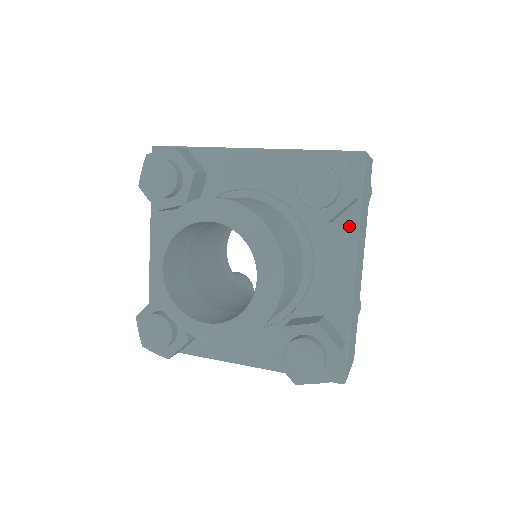
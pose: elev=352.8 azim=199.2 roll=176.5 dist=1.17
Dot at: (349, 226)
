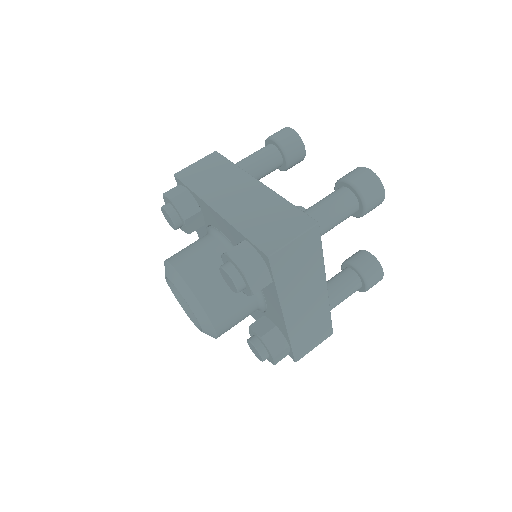
Dot at: (274, 292)
